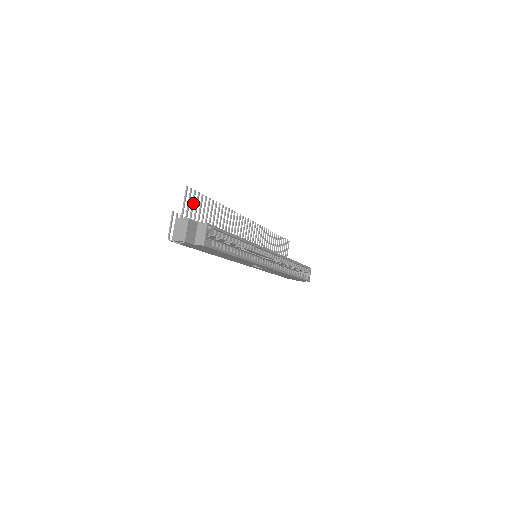
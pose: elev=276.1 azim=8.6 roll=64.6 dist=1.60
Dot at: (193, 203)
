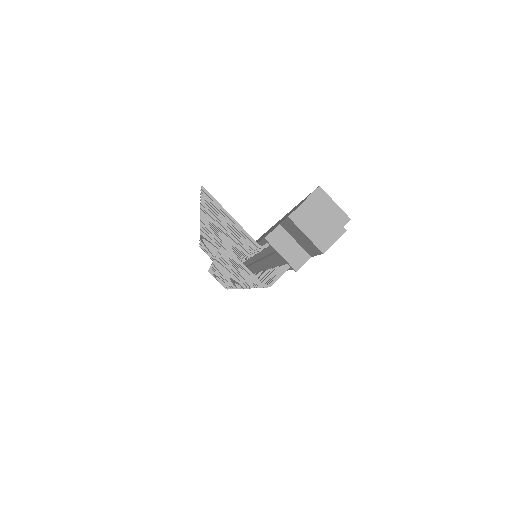
Dot at: occluded
